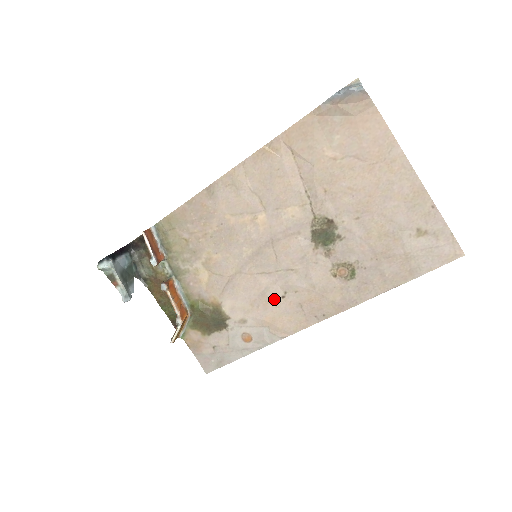
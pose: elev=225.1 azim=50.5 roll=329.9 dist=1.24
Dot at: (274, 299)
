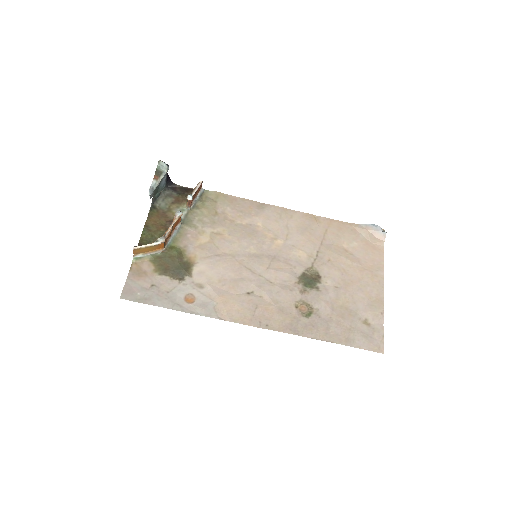
Dot at: (241, 289)
